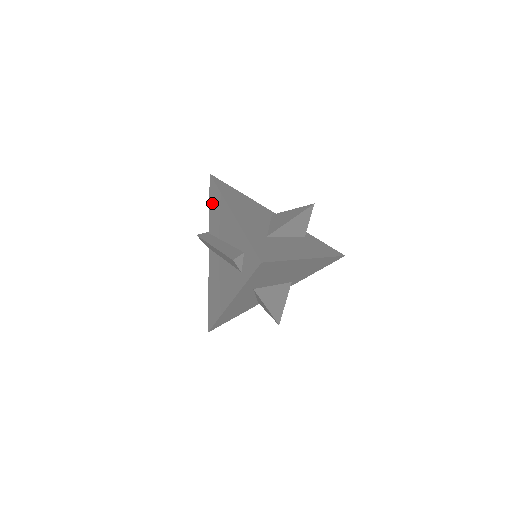
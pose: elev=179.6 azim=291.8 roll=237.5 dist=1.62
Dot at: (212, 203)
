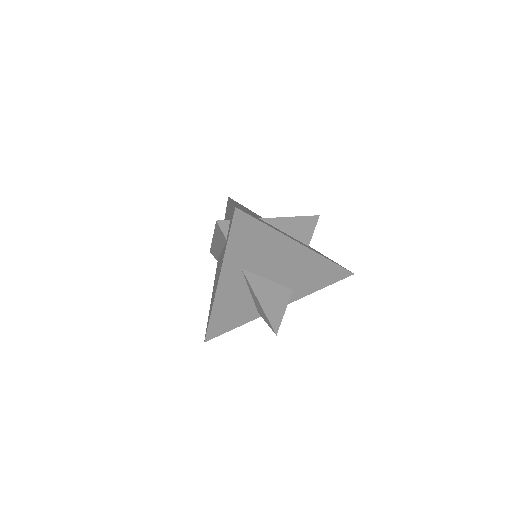
Dot at: (225, 217)
